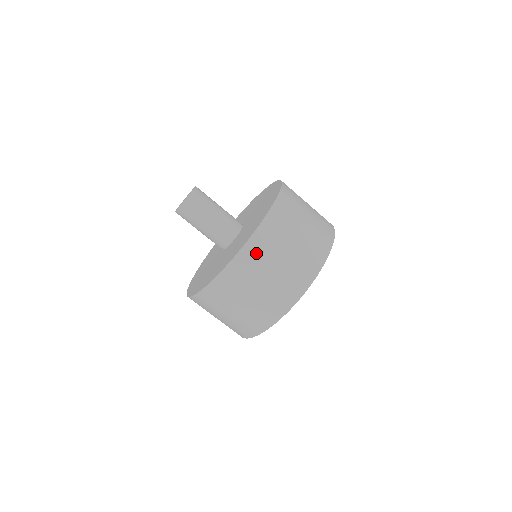
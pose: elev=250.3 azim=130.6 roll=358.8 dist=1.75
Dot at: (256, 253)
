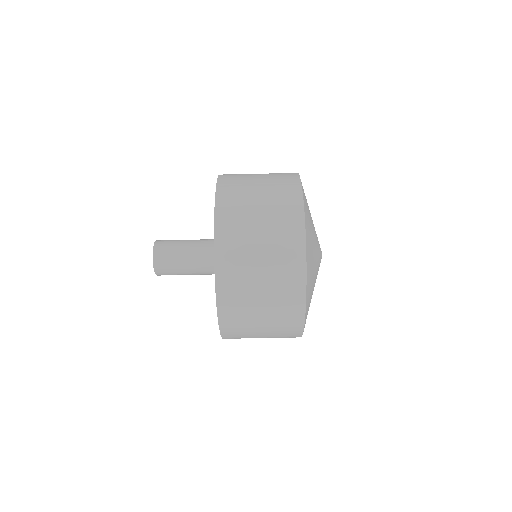
Dot at: (231, 191)
